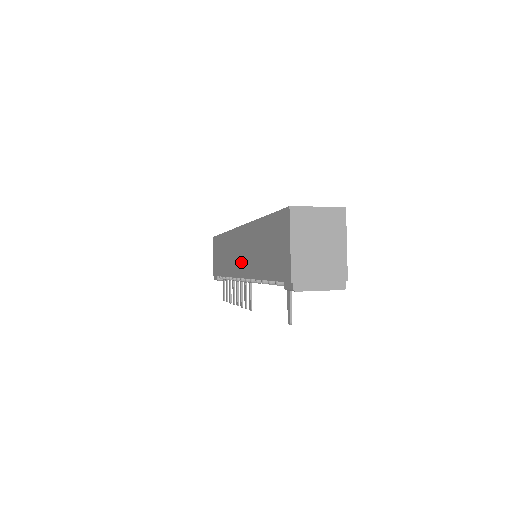
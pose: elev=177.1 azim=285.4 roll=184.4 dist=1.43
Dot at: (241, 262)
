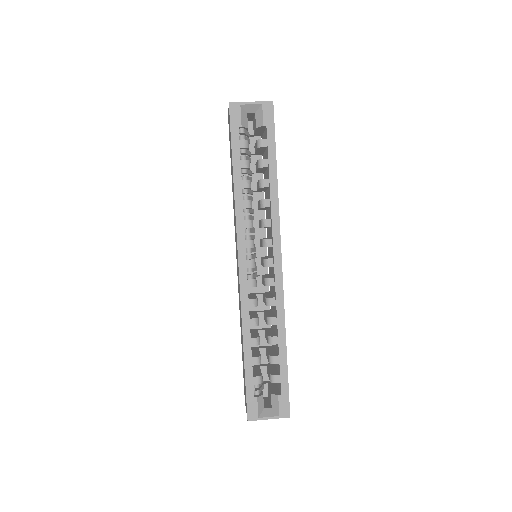
Dot at: occluded
